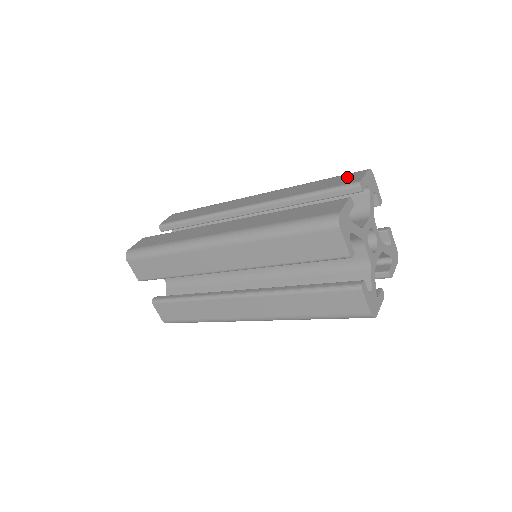
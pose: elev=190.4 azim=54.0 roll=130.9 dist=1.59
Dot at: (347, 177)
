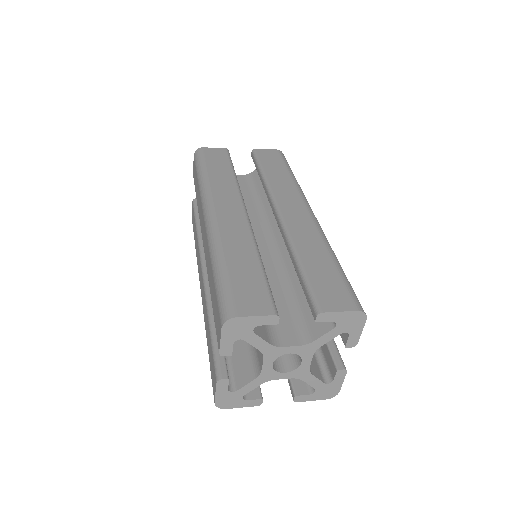
Dot at: (337, 293)
